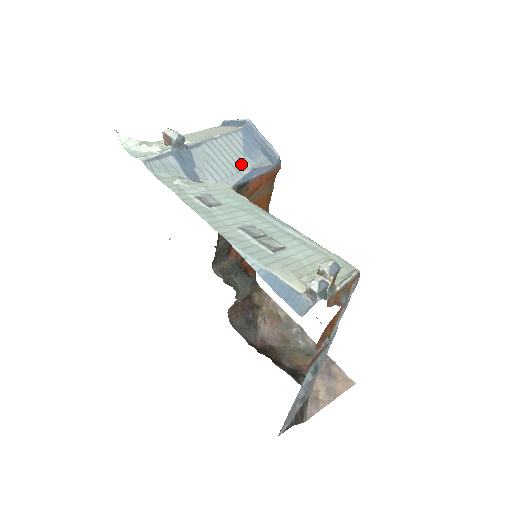
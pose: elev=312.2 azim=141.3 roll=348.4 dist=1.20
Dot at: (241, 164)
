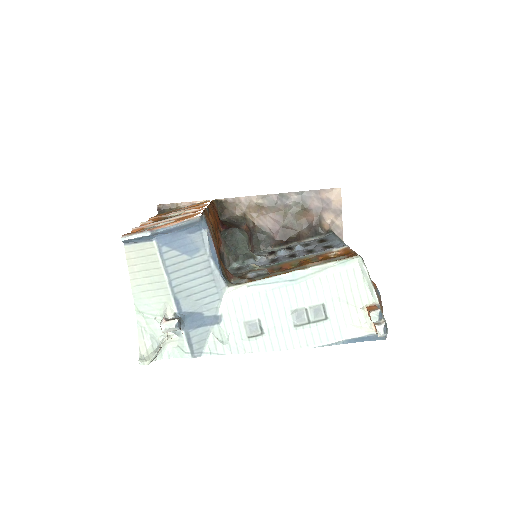
Dot at: (203, 266)
